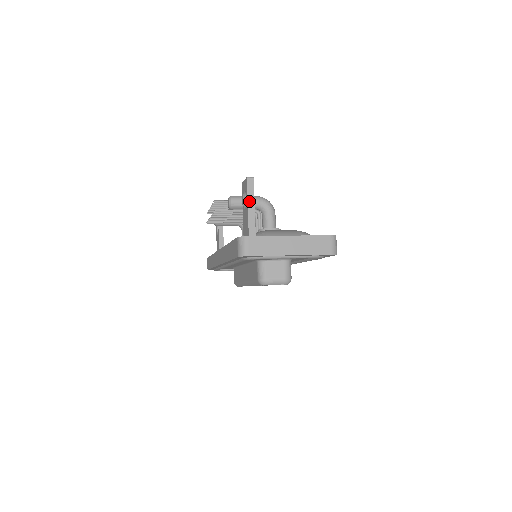
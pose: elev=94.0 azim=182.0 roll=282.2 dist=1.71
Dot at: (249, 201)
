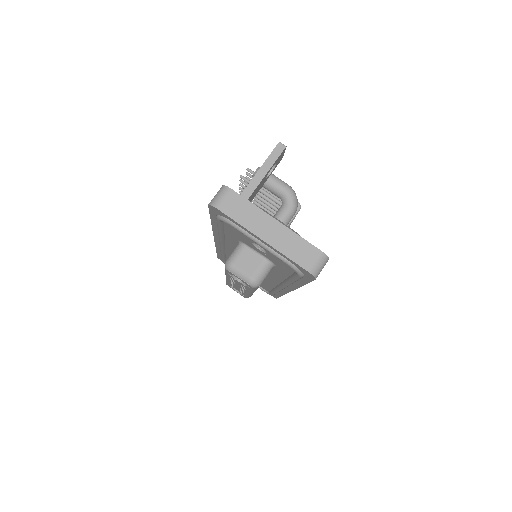
Dot at: (264, 165)
